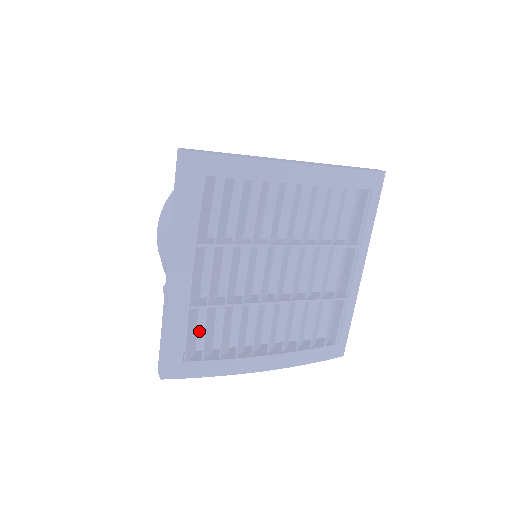
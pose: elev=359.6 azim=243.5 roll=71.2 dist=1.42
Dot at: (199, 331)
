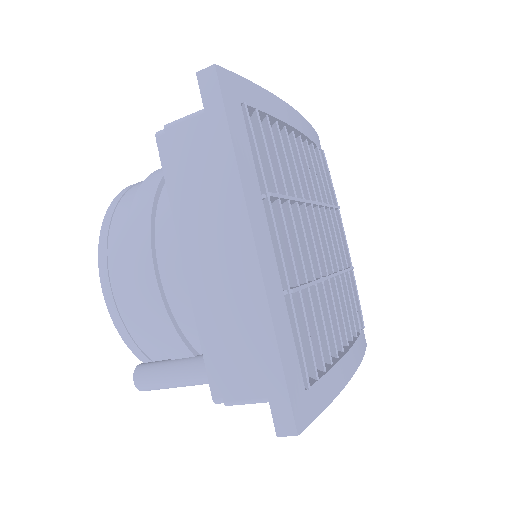
Dot at: occluded
